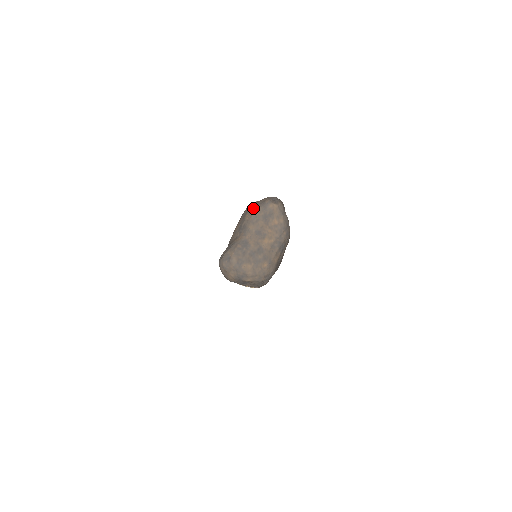
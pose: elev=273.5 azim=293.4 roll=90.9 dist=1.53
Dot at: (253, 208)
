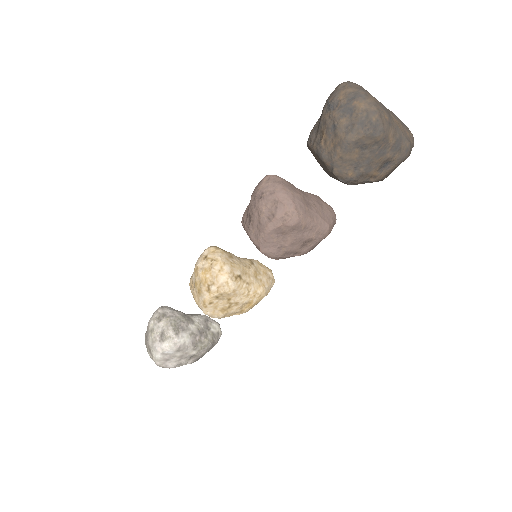
Dot at: occluded
